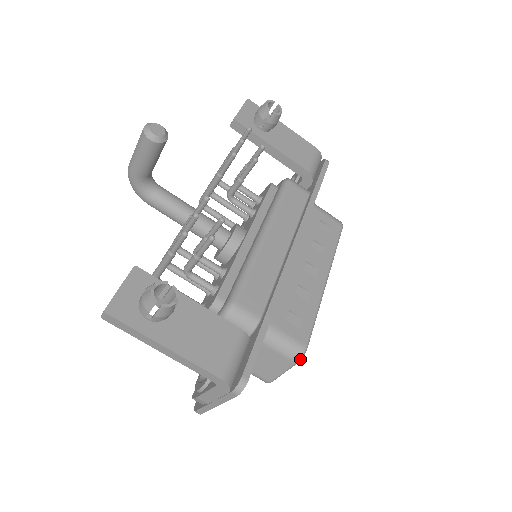
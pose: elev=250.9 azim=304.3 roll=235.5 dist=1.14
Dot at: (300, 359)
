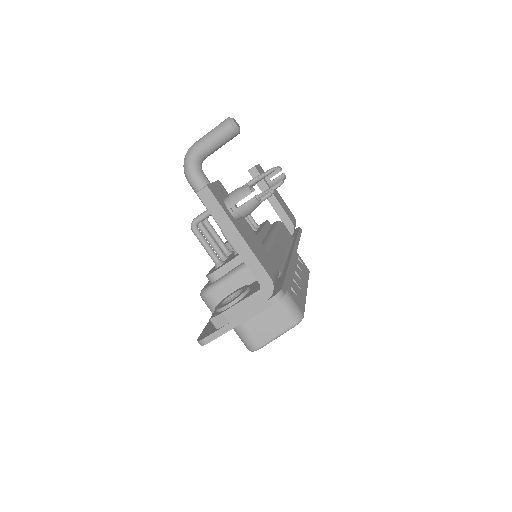
Dot at: (298, 322)
